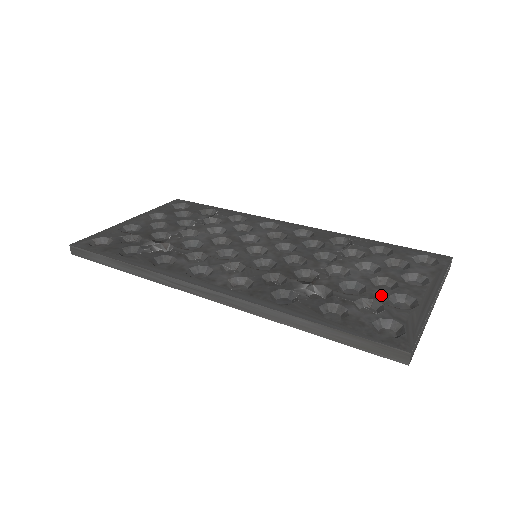
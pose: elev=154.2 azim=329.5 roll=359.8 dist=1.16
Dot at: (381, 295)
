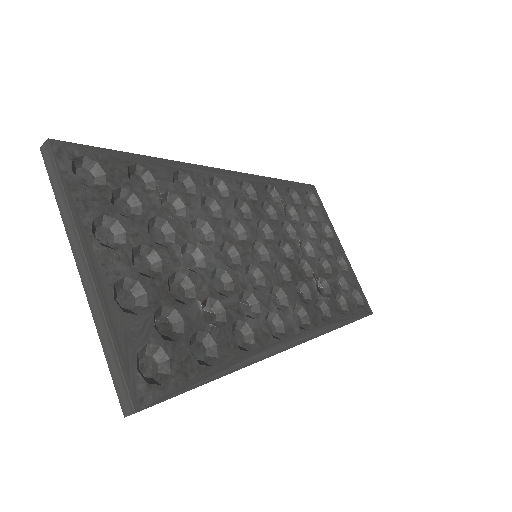
Dot at: (336, 266)
